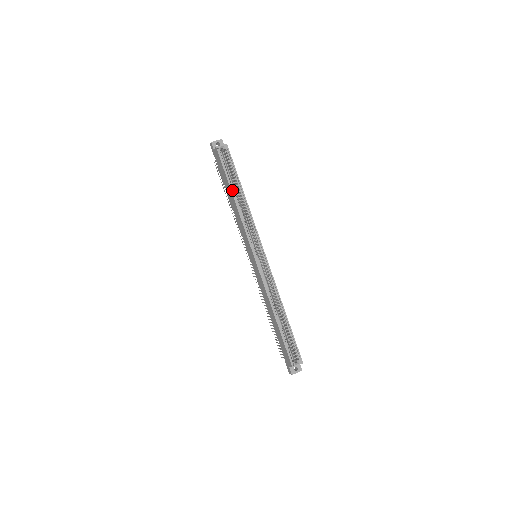
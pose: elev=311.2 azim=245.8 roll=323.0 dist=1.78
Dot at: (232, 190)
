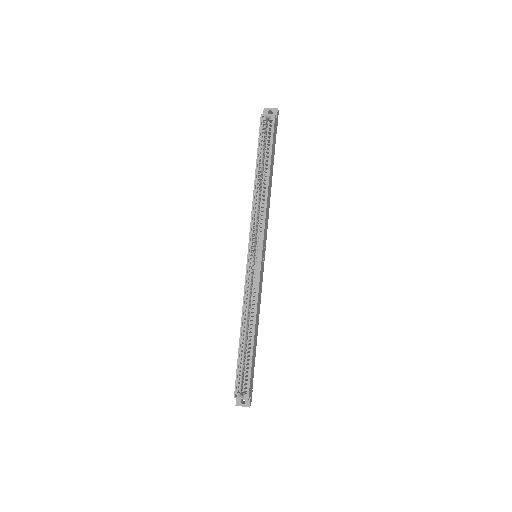
Dot at: (257, 170)
